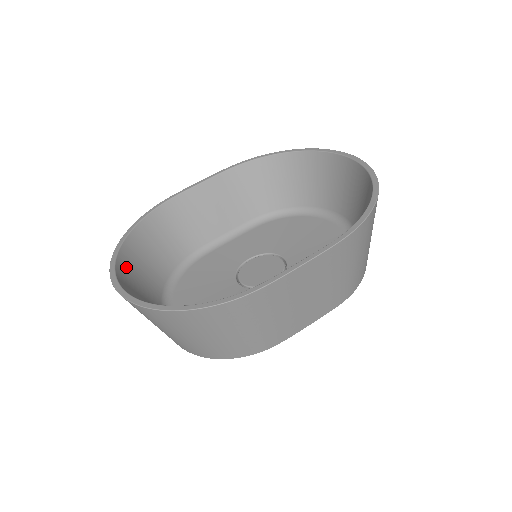
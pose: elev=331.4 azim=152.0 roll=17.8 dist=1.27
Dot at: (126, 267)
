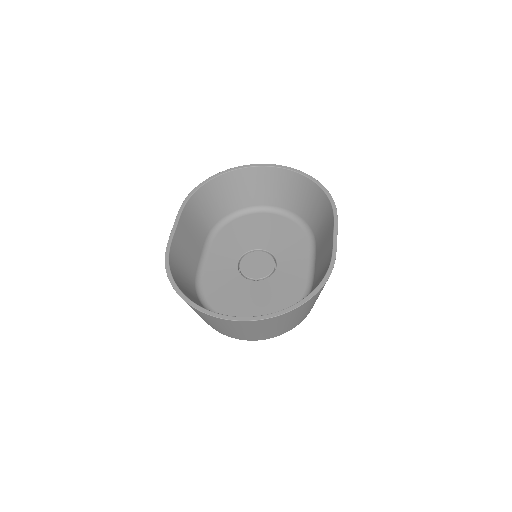
Dot at: occluded
